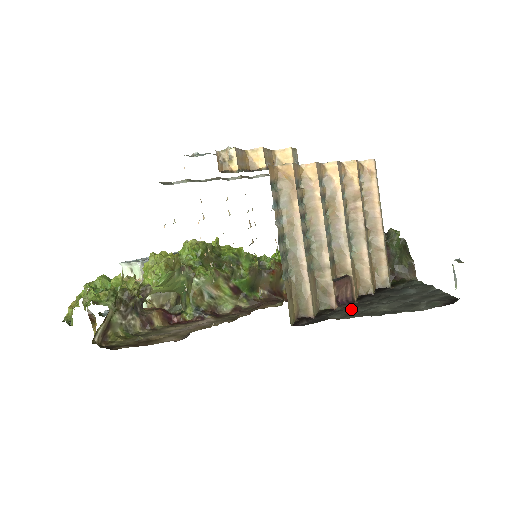
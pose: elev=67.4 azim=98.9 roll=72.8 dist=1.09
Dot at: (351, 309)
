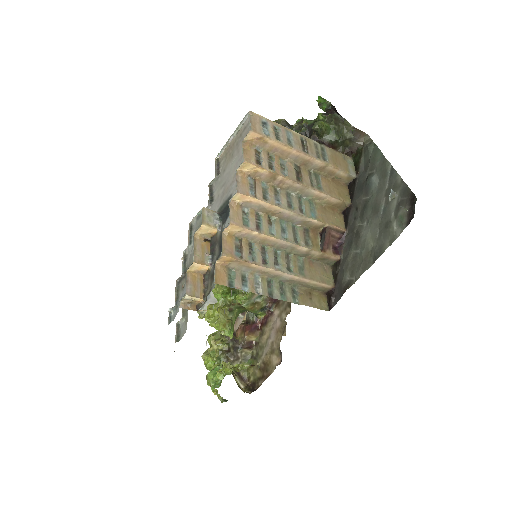
Dot at: (350, 254)
